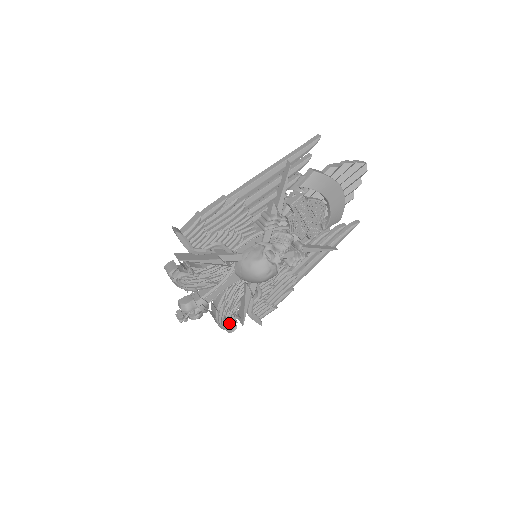
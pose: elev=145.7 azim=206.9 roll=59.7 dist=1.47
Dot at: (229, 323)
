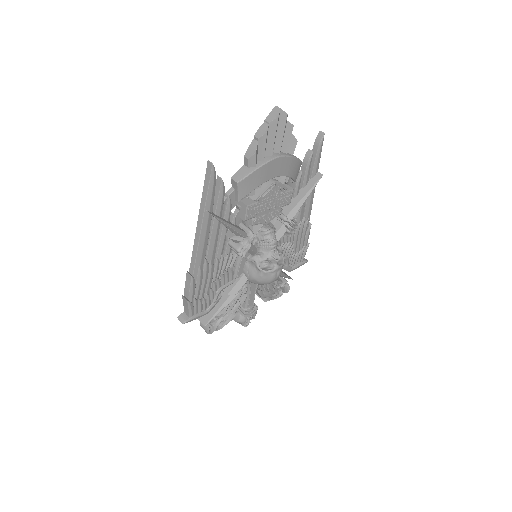
Dot at: (281, 290)
